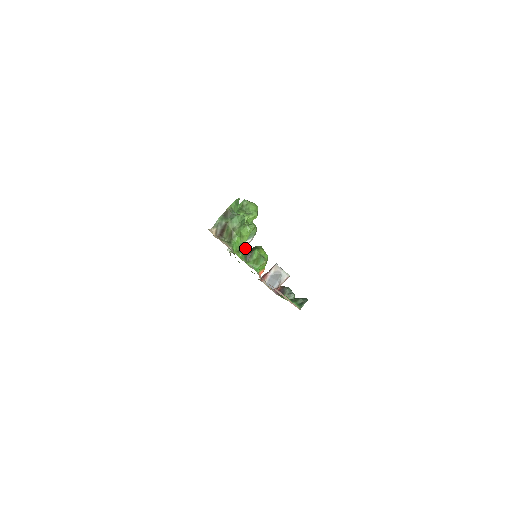
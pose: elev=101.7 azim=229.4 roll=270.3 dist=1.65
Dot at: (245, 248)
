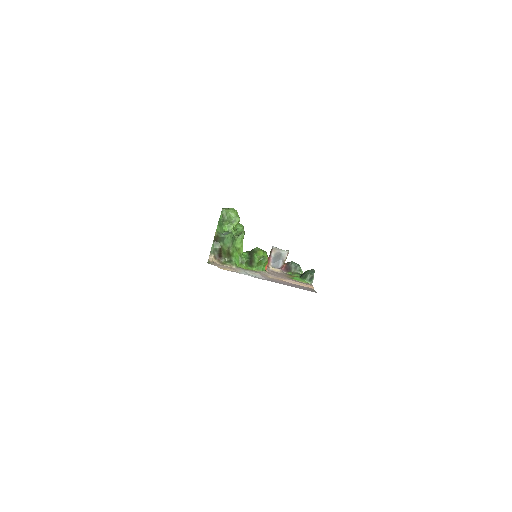
Dot at: (245, 257)
